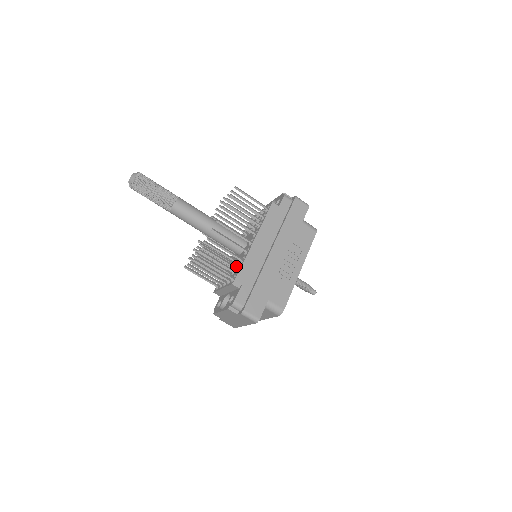
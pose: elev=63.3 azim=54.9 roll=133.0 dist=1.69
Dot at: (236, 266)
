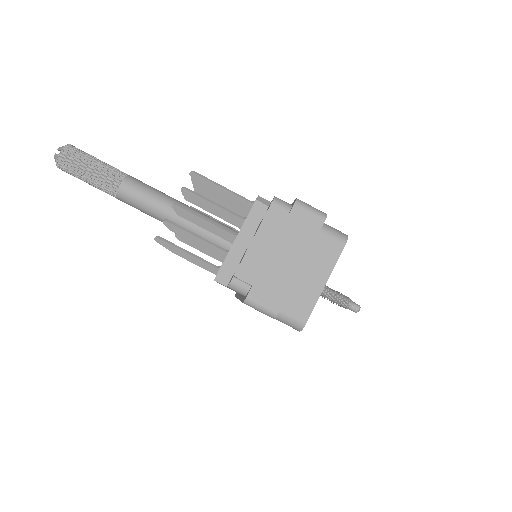
Dot at: occluded
